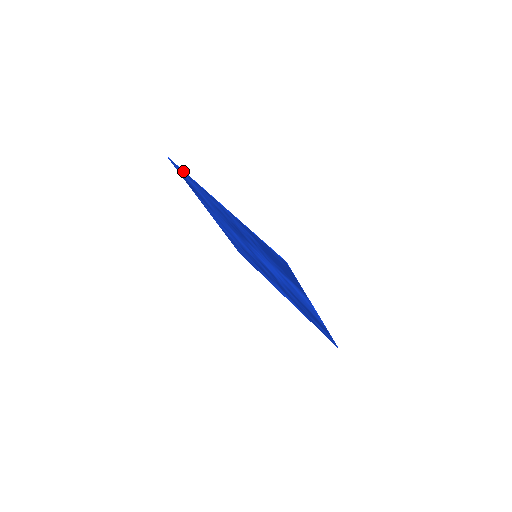
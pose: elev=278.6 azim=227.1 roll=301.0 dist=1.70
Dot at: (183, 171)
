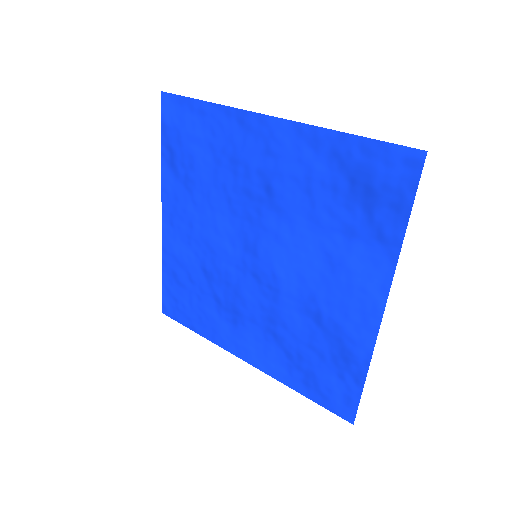
Dot at: (194, 101)
